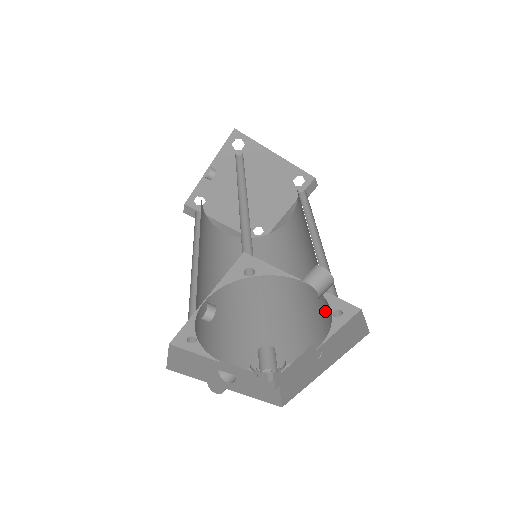
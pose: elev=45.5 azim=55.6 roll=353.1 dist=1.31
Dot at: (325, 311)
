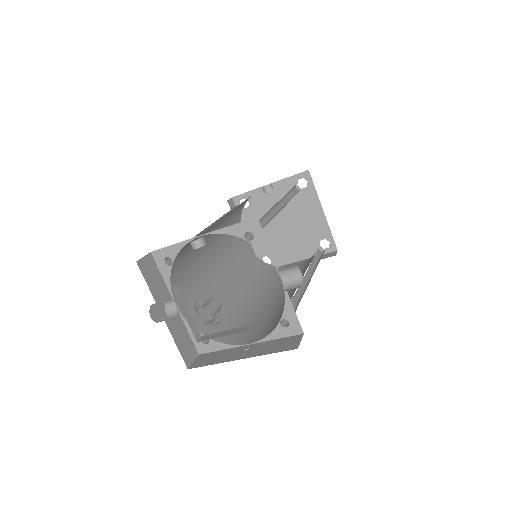
Dot at: (276, 322)
